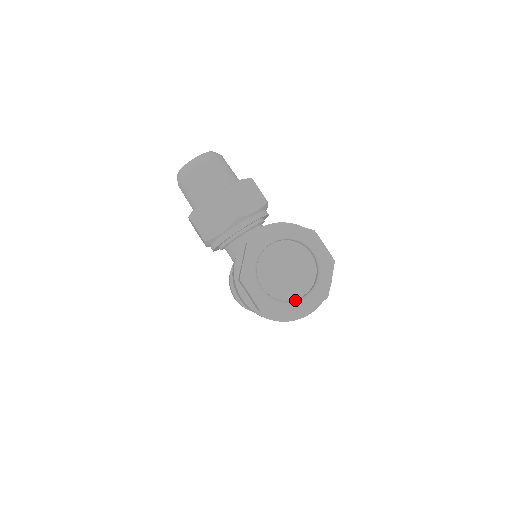
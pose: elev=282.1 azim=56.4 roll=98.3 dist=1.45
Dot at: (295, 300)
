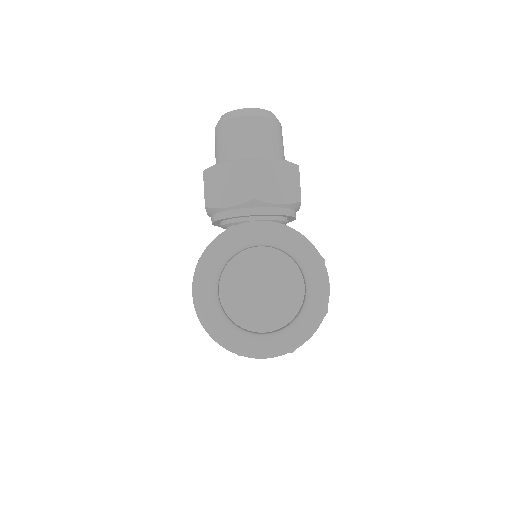
Dot at: (250, 332)
